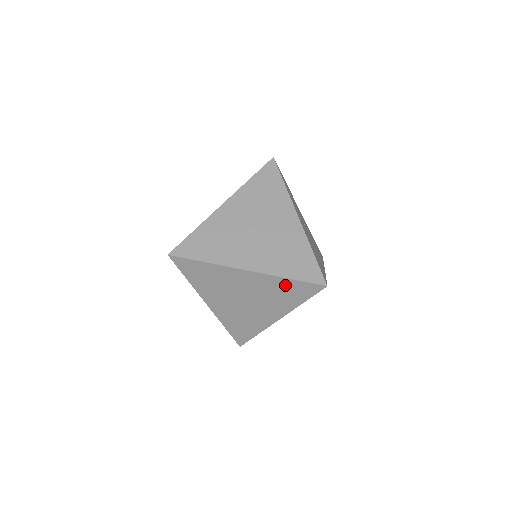
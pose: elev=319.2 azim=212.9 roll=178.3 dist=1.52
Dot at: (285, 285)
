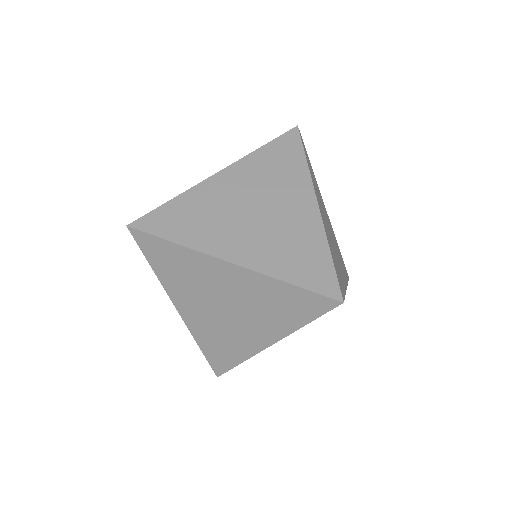
Dot at: occluded
